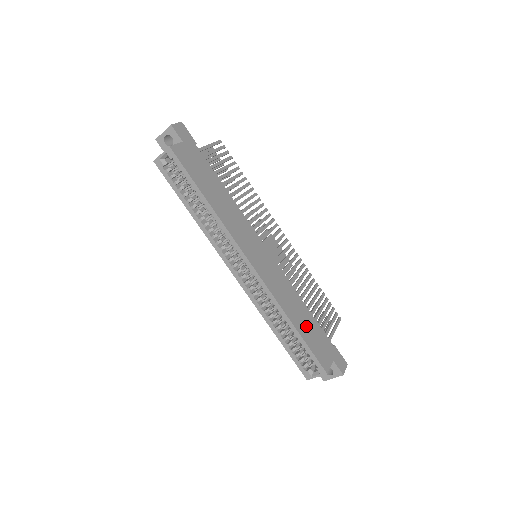
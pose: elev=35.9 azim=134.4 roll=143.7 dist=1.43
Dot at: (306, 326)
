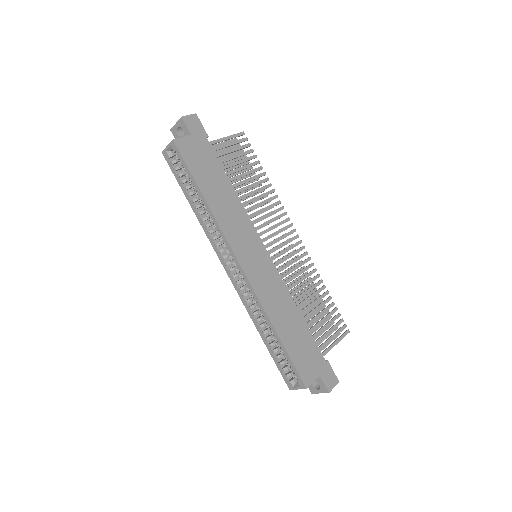
Dot at: (294, 336)
